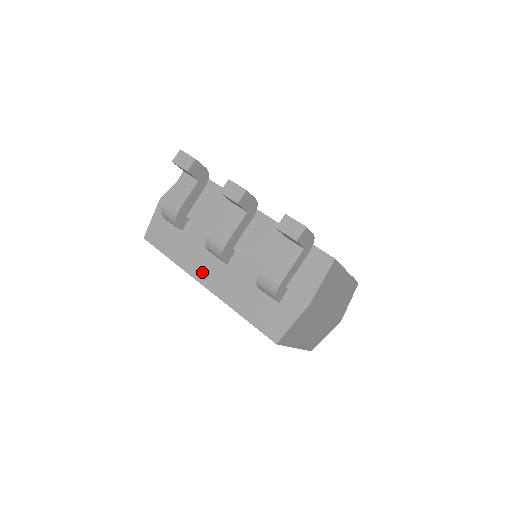
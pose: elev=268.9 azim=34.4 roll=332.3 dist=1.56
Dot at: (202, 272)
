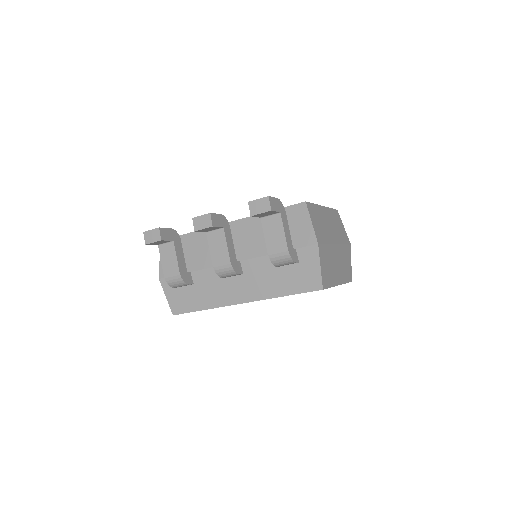
Dot at: (232, 296)
